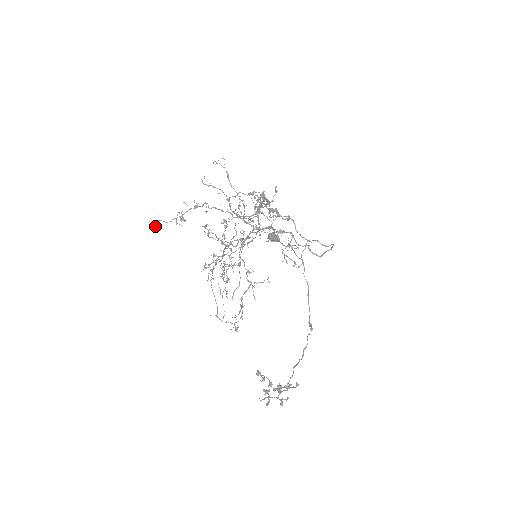
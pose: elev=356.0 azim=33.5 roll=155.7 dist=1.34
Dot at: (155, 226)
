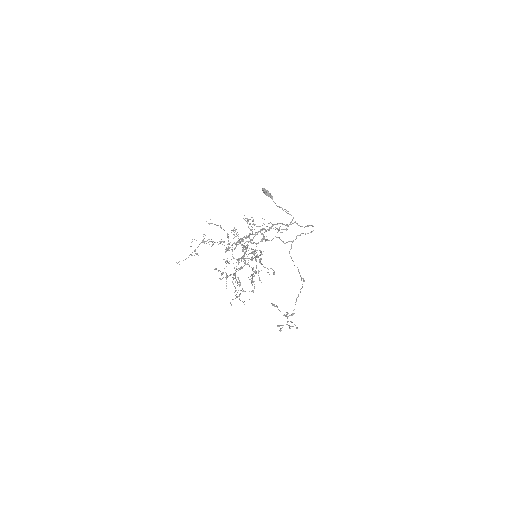
Dot at: (179, 264)
